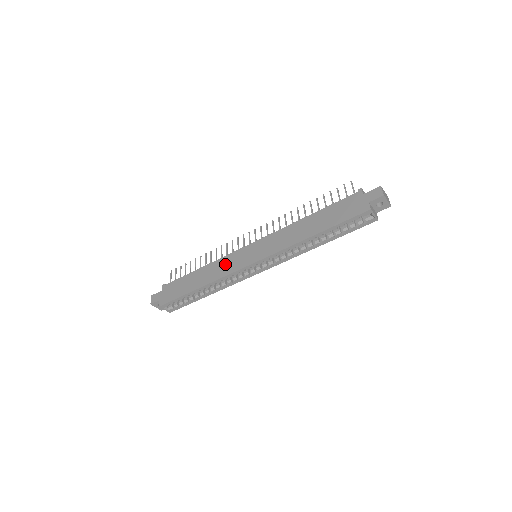
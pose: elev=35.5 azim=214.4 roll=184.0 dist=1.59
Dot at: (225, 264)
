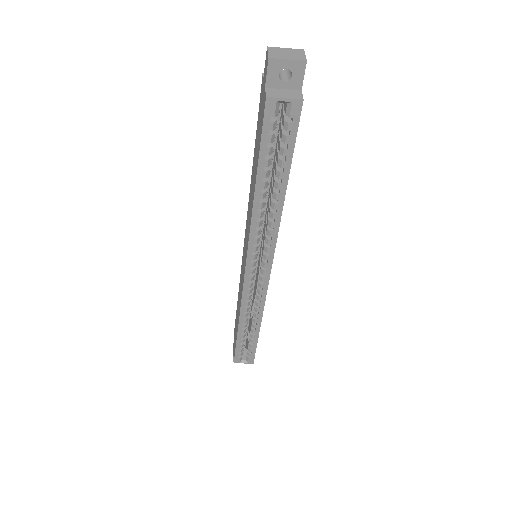
Dot at: (240, 285)
